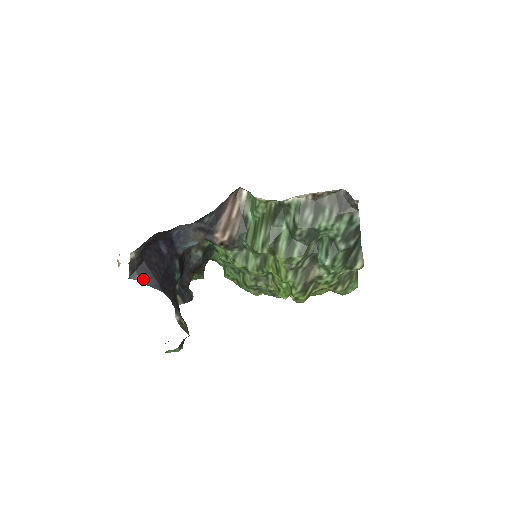
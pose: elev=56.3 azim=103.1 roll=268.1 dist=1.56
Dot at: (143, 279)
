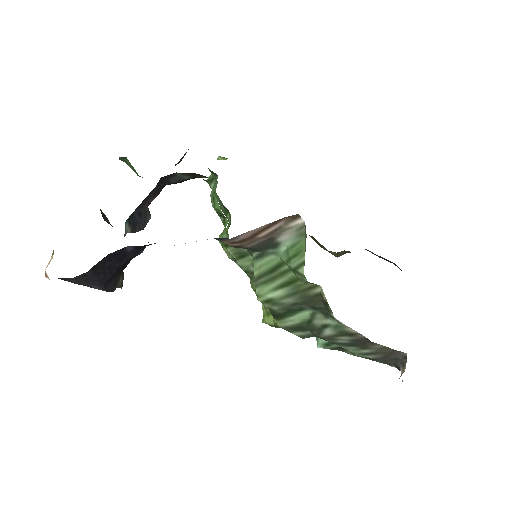
Dot at: (81, 282)
